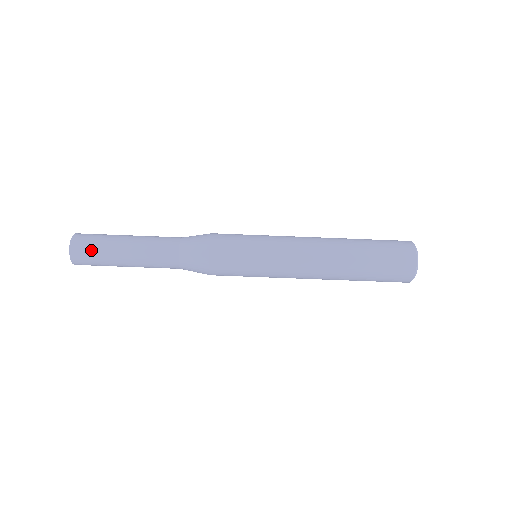
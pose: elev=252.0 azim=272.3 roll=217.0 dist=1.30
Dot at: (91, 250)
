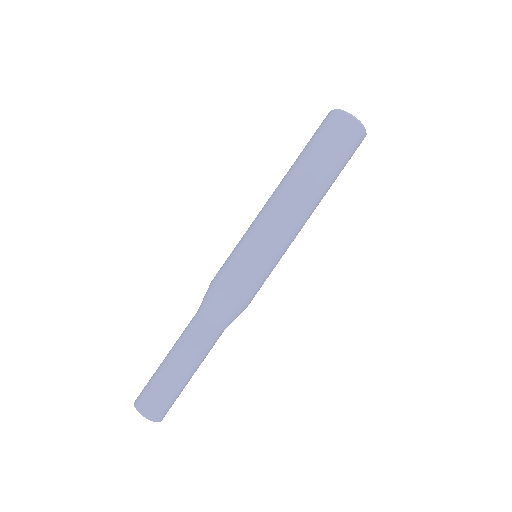
Dot at: (165, 403)
